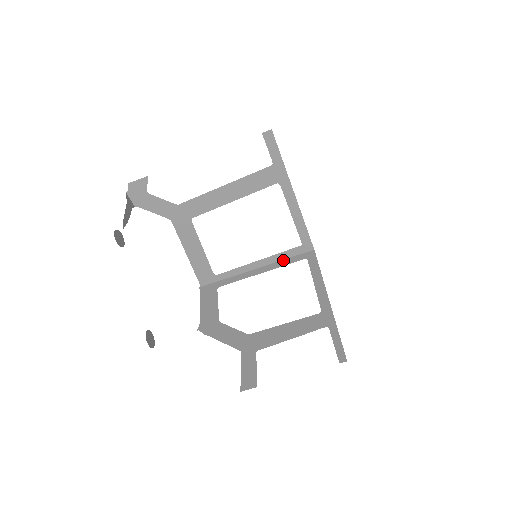
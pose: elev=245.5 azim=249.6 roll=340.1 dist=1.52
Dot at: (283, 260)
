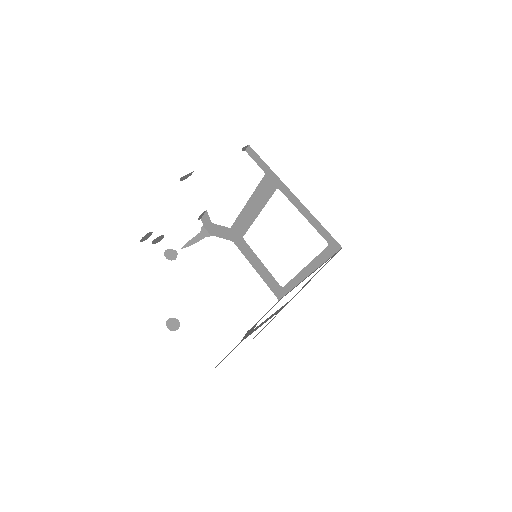
Dot at: (322, 264)
